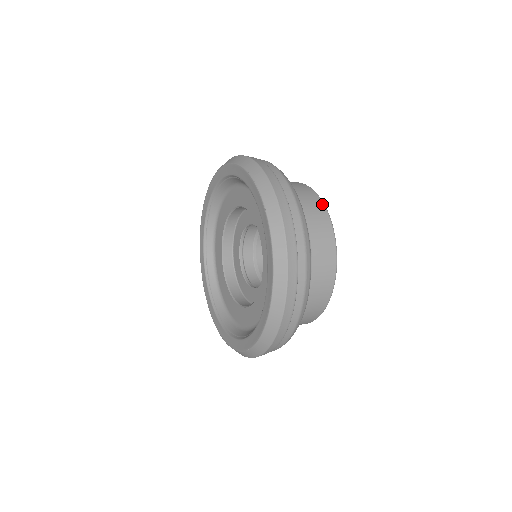
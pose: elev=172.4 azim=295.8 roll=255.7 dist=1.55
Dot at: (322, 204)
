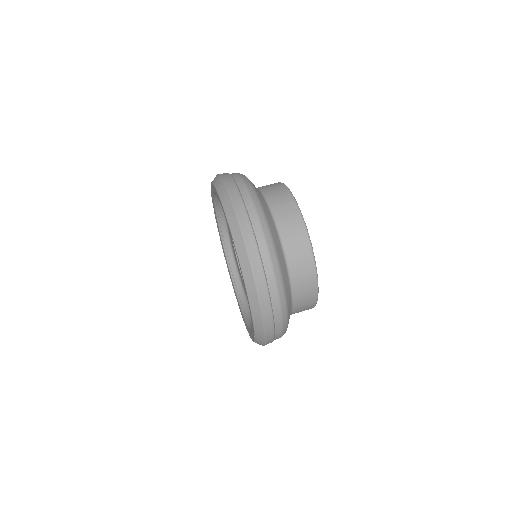
Dot at: (315, 296)
